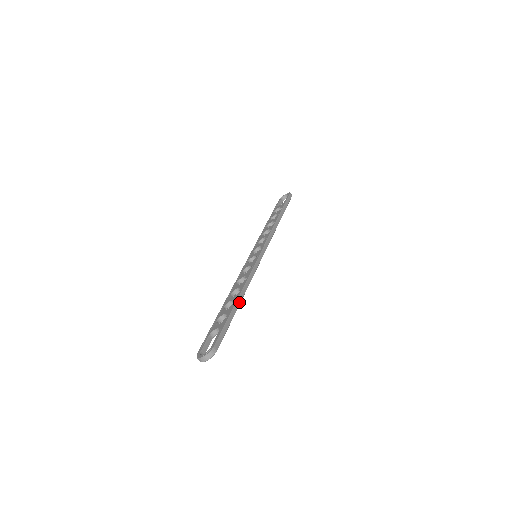
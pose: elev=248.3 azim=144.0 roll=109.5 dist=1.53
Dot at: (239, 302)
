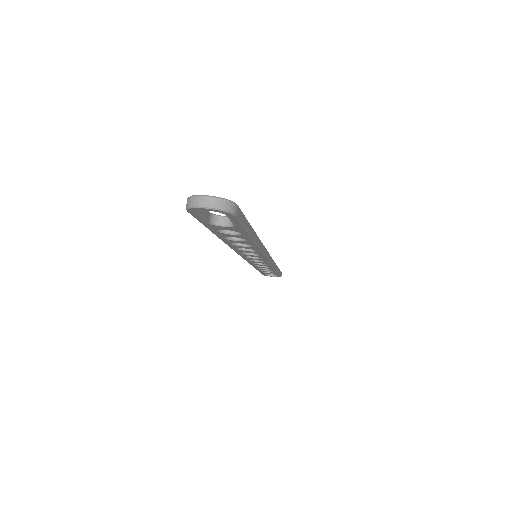
Dot at: (255, 238)
